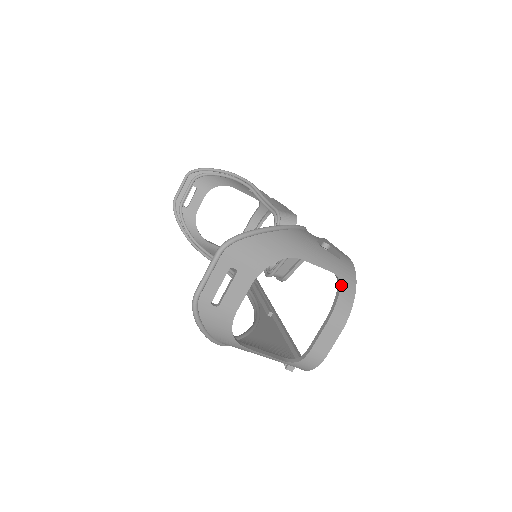
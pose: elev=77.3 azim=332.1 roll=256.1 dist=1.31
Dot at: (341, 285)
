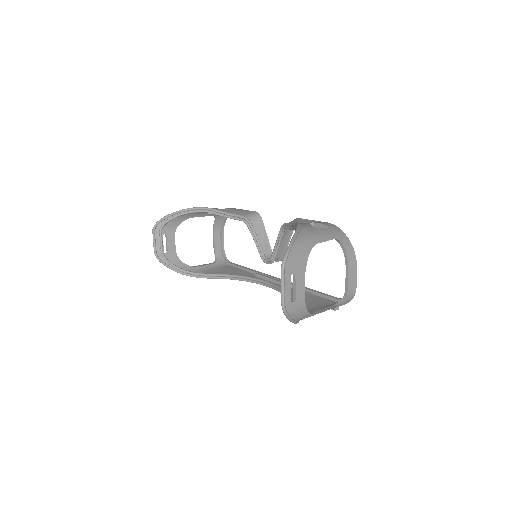
Dot at: (342, 243)
